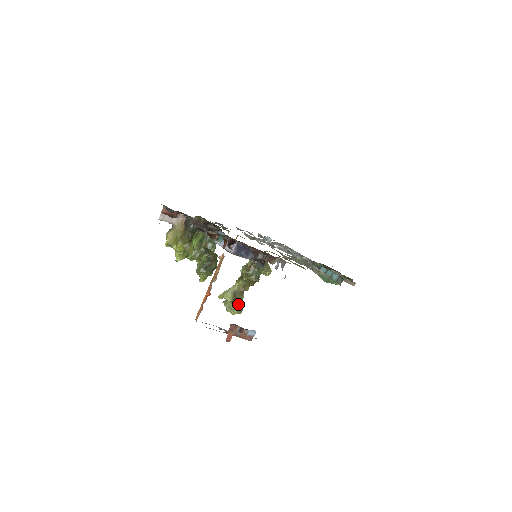
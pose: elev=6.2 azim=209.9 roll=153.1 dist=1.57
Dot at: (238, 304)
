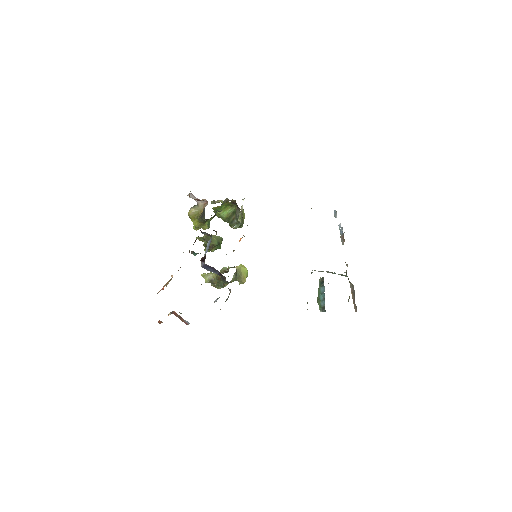
Dot at: (216, 285)
